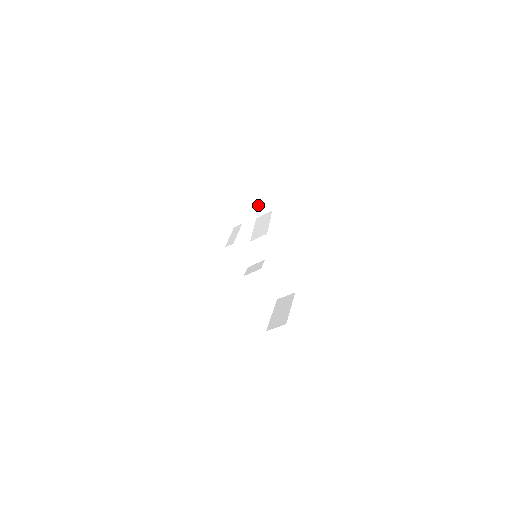
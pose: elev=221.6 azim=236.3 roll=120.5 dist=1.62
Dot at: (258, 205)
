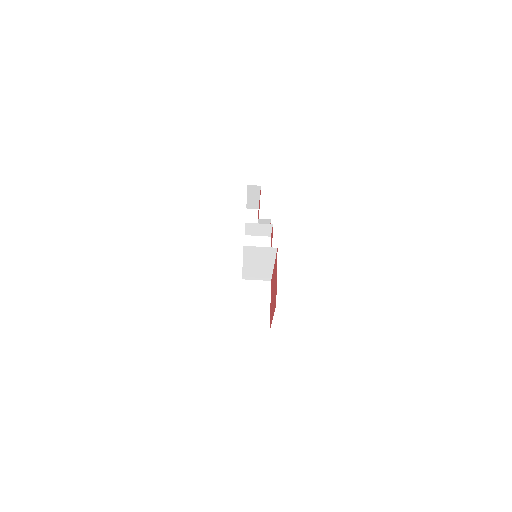
Dot at: occluded
